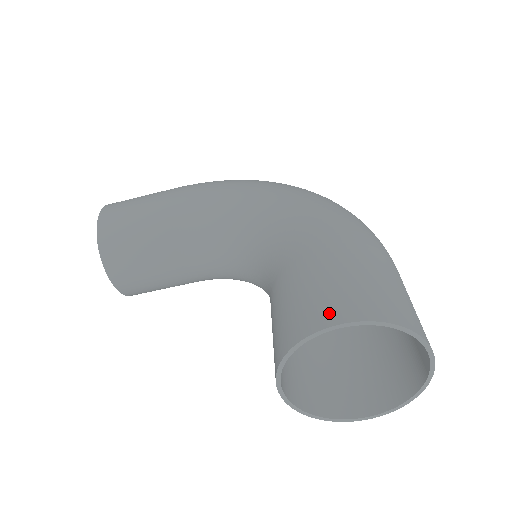
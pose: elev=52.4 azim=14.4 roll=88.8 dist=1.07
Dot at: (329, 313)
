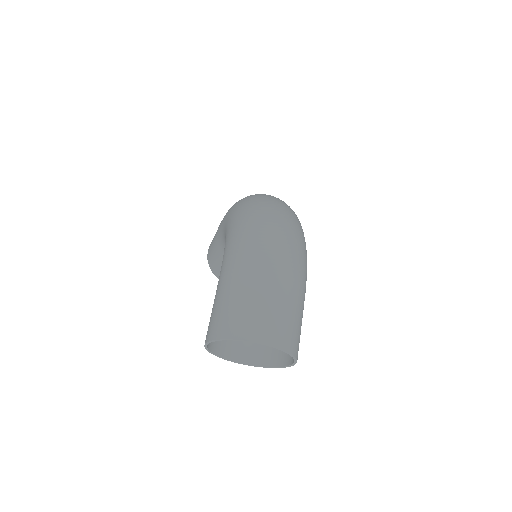
Dot at: (206, 336)
